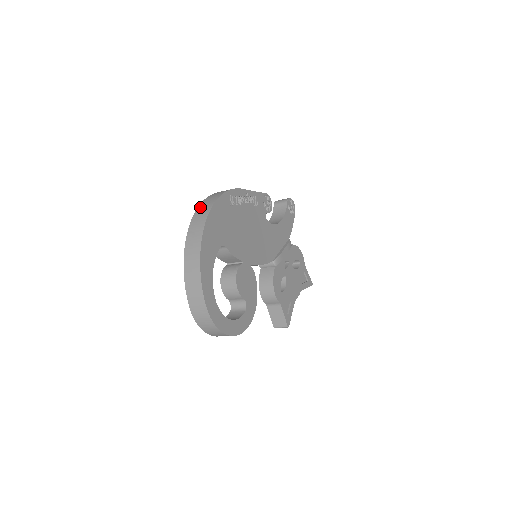
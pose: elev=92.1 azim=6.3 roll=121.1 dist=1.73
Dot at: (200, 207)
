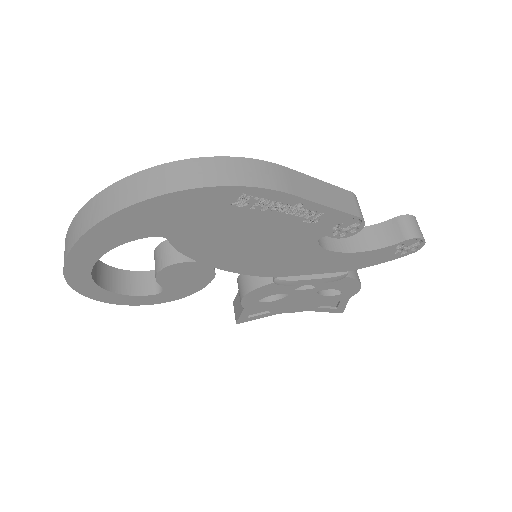
Dot at: (176, 166)
